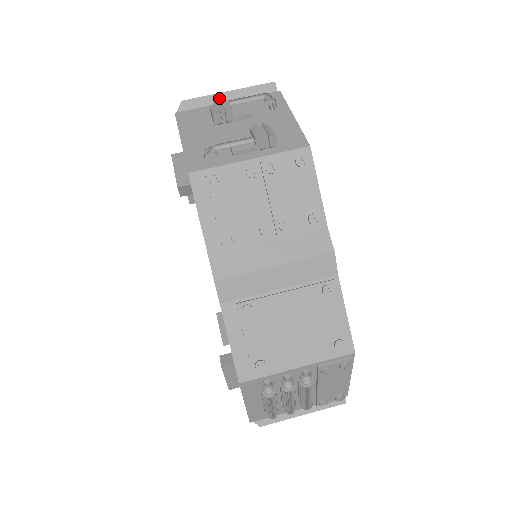
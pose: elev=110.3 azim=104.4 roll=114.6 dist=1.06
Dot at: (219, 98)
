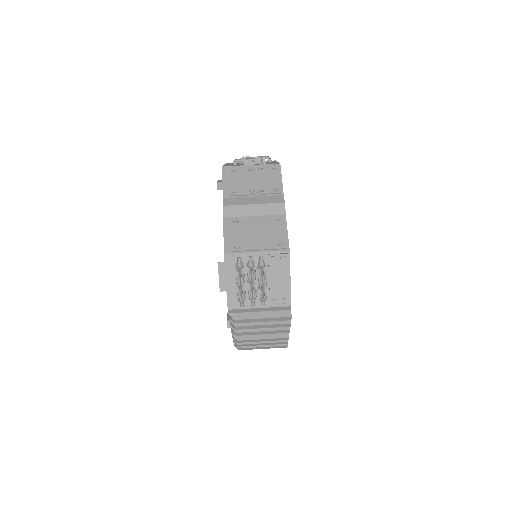
Dot at: occluded
